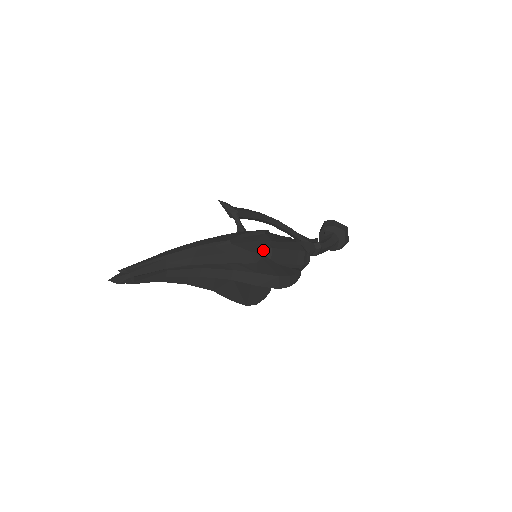
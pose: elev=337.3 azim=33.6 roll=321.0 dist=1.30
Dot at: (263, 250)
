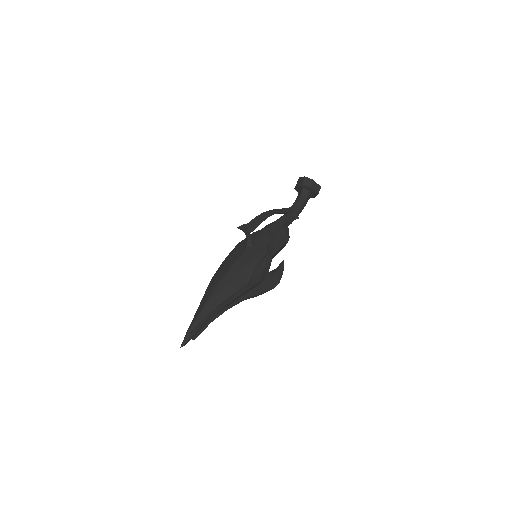
Dot at: (267, 273)
